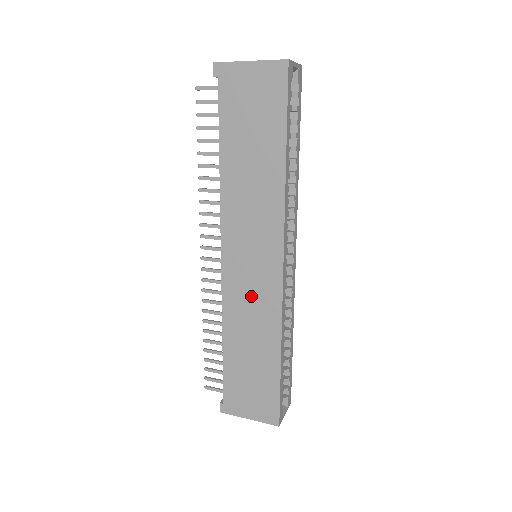
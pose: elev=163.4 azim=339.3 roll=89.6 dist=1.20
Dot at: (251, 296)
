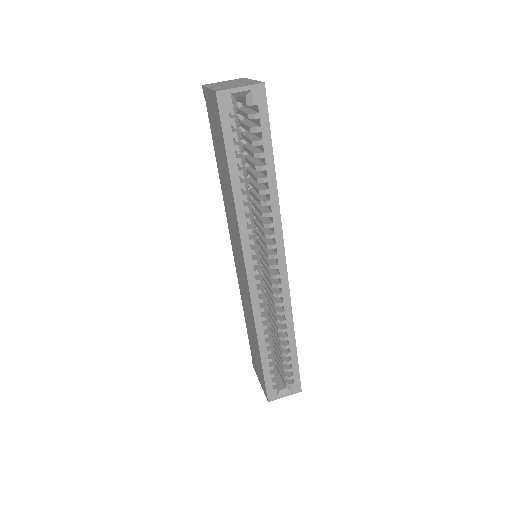
Dot at: (244, 289)
